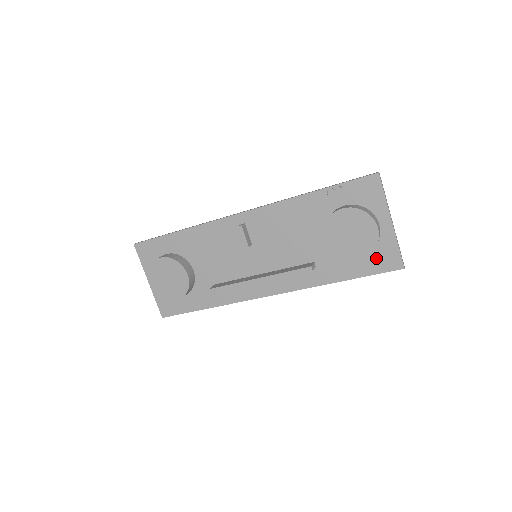
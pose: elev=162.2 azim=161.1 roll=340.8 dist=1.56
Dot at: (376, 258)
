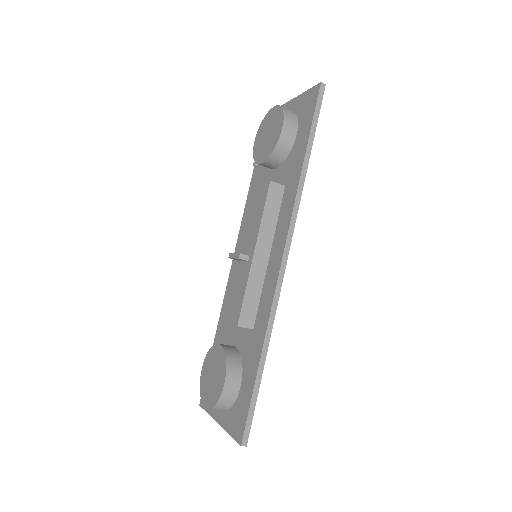
Dot at: (304, 115)
